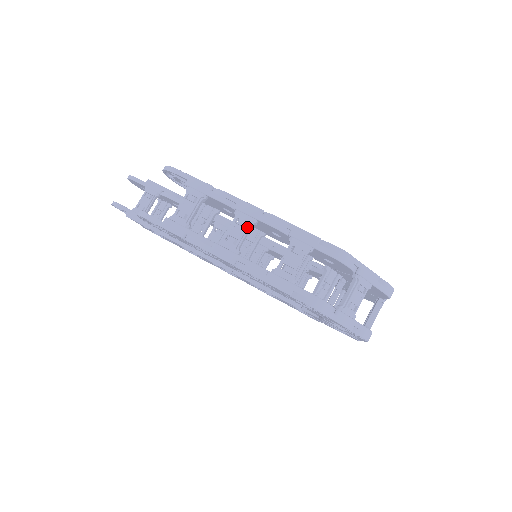
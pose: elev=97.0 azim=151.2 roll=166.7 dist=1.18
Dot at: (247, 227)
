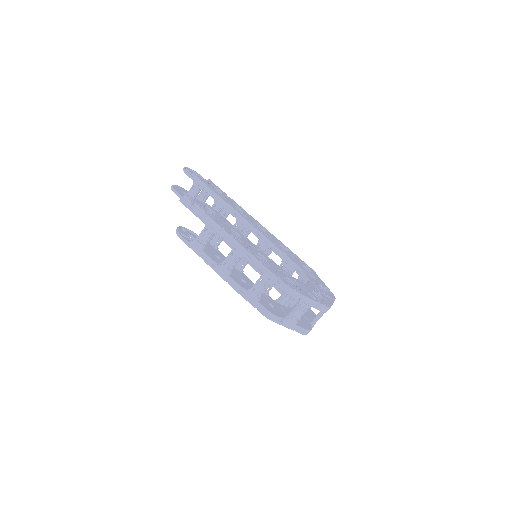
Dot at: (237, 260)
